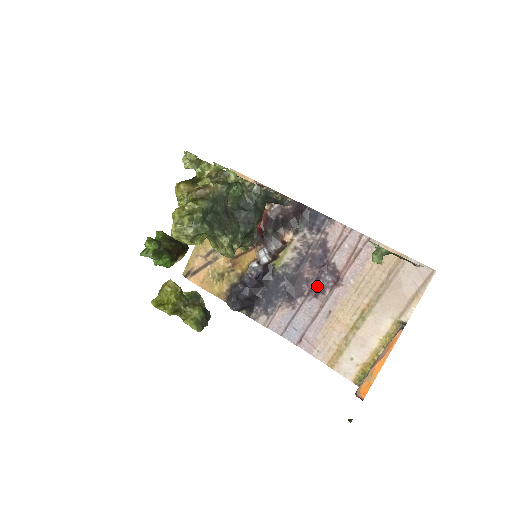
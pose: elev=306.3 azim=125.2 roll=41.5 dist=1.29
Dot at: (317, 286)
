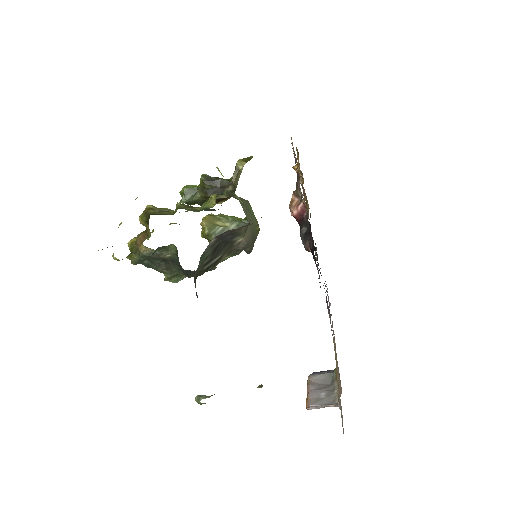
Dot at: occluded
